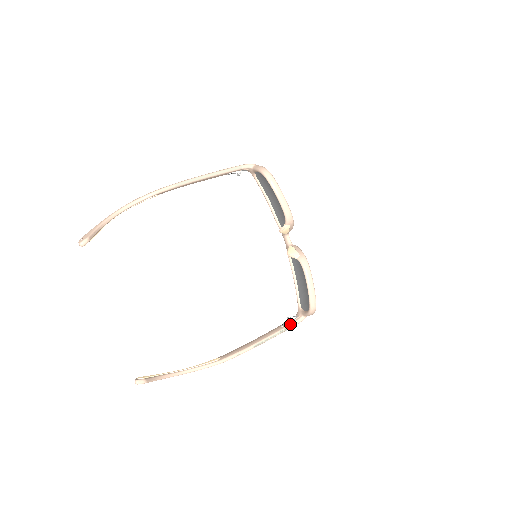
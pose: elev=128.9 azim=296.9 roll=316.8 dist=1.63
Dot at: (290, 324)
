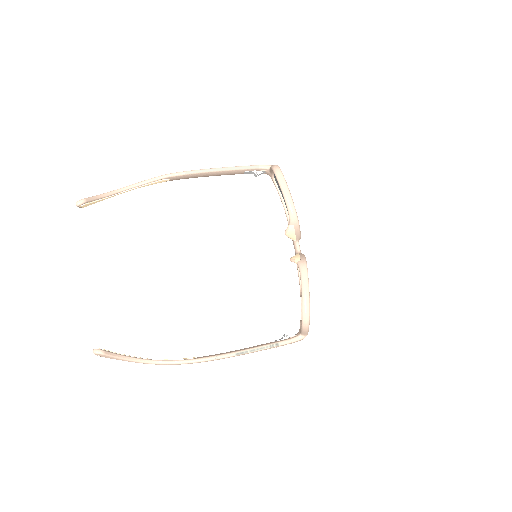
Dot at: (284, 340)
